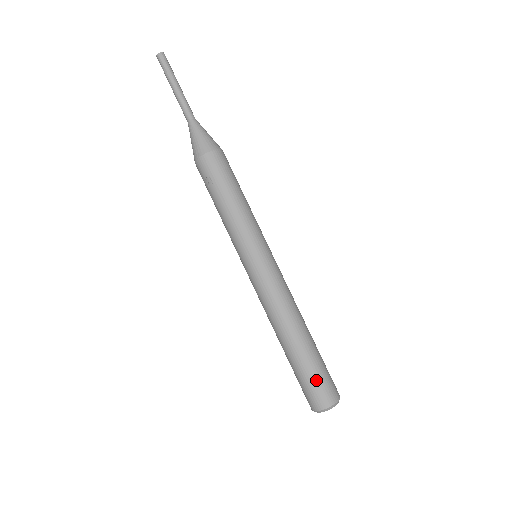
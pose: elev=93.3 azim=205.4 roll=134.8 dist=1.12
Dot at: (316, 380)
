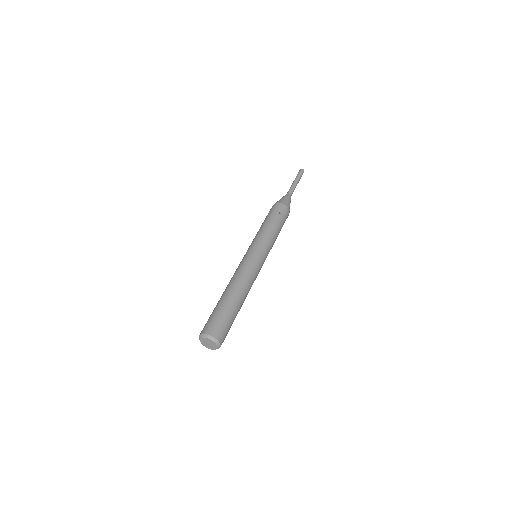
Dot at: (228, 324)
